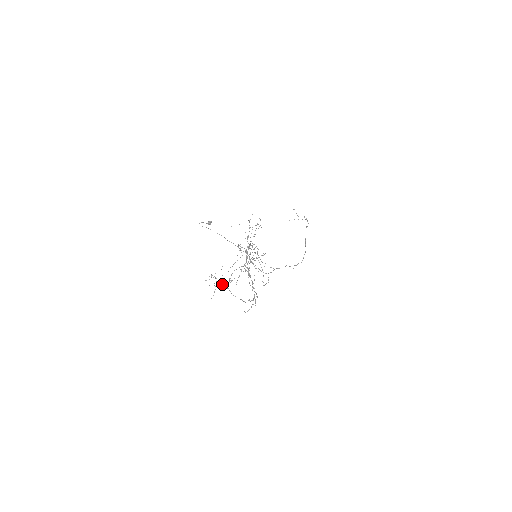
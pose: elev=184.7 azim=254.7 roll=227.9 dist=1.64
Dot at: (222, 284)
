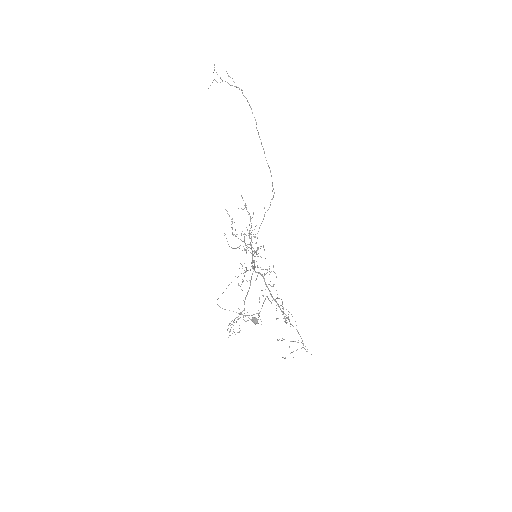
Dot at: occluded
